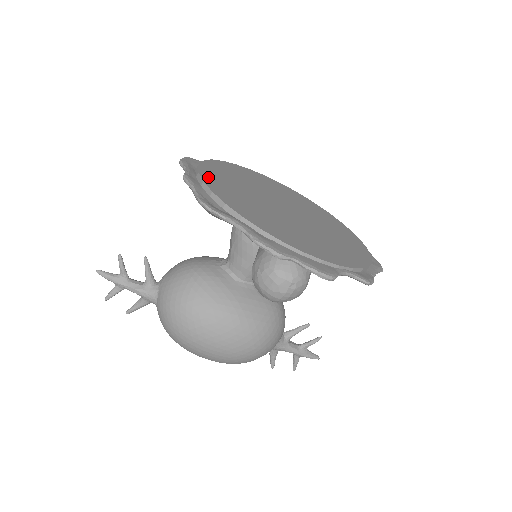
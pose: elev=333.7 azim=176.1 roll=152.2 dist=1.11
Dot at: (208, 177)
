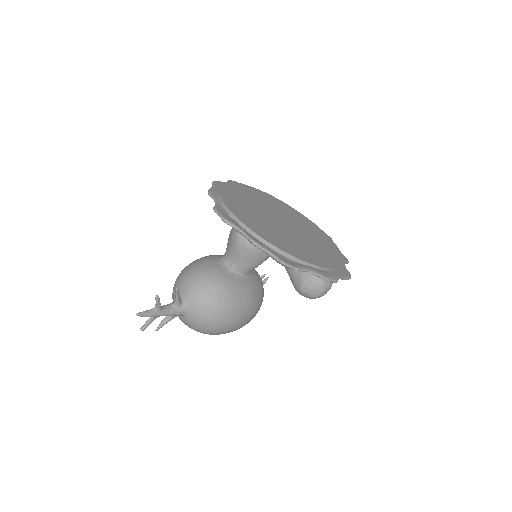
Dot at: (257, 231)
